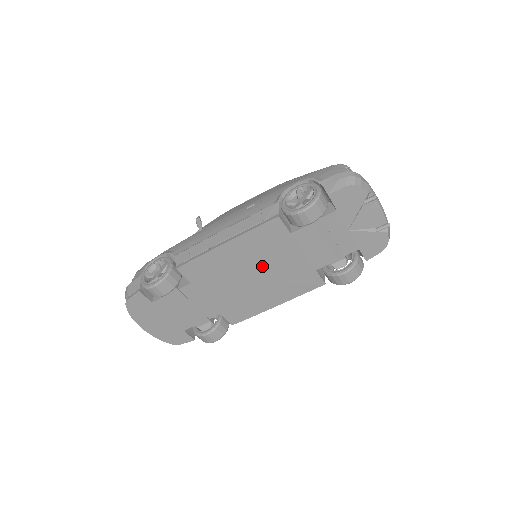
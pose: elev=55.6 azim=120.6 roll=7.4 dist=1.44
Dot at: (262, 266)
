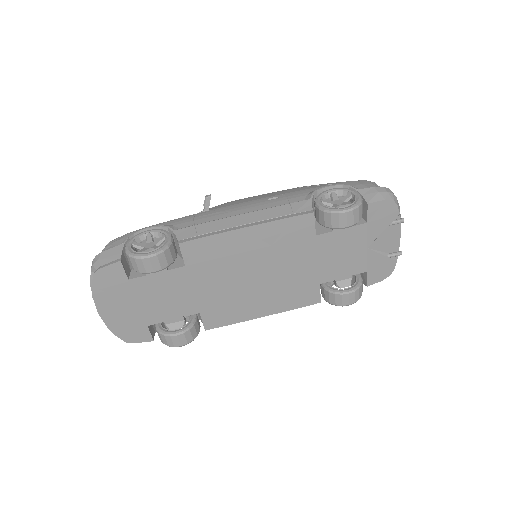
Dot at: (271, 265)
